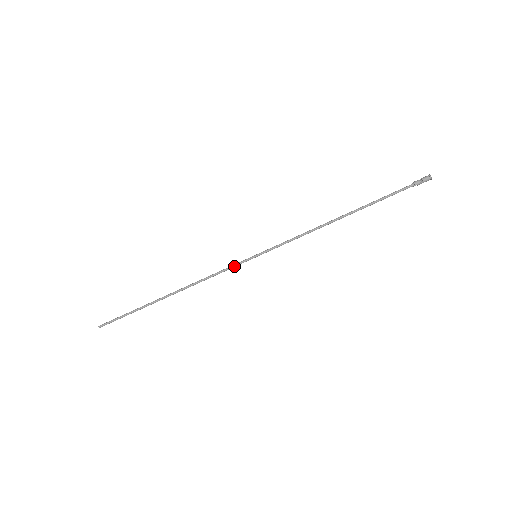
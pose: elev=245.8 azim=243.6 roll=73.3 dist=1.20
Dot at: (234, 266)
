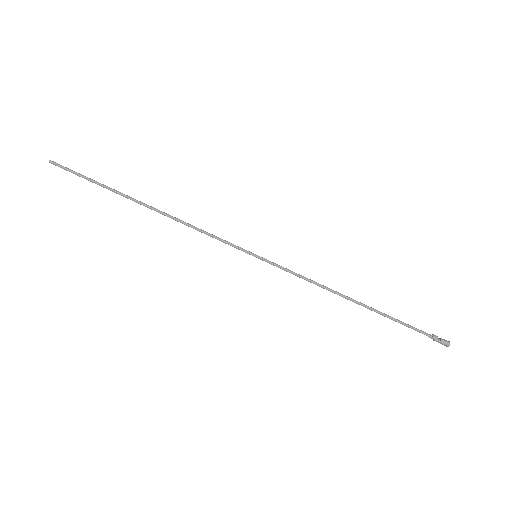
Dot at: (230, 243)
